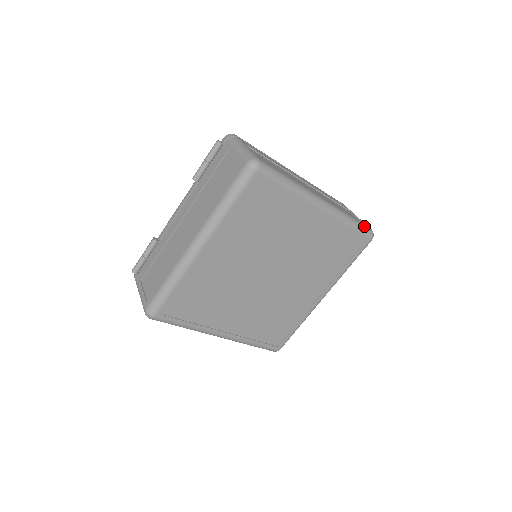
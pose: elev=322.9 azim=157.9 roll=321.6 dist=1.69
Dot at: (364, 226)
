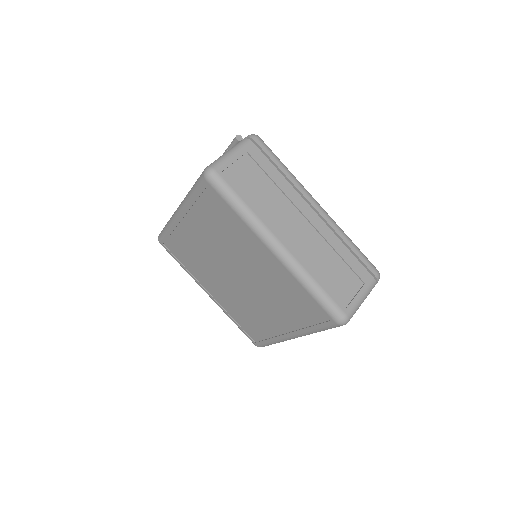
Dot at: (333, 304)
